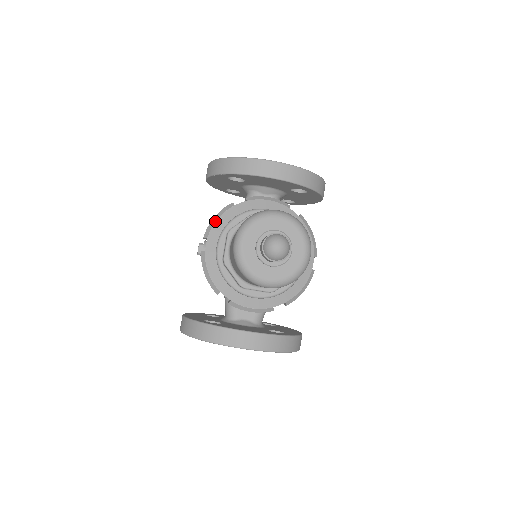
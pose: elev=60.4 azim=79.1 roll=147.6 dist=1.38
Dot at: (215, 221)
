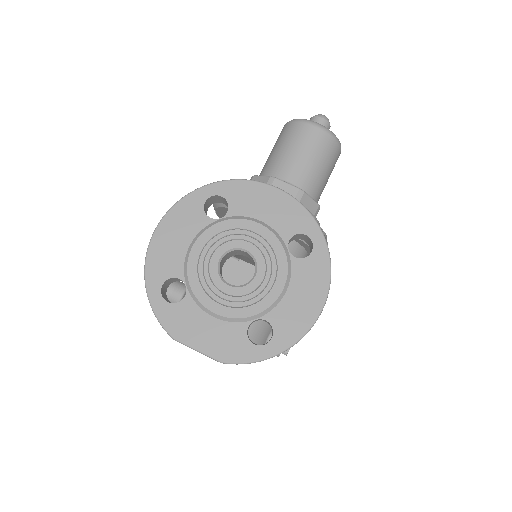
Dot at: occluded
